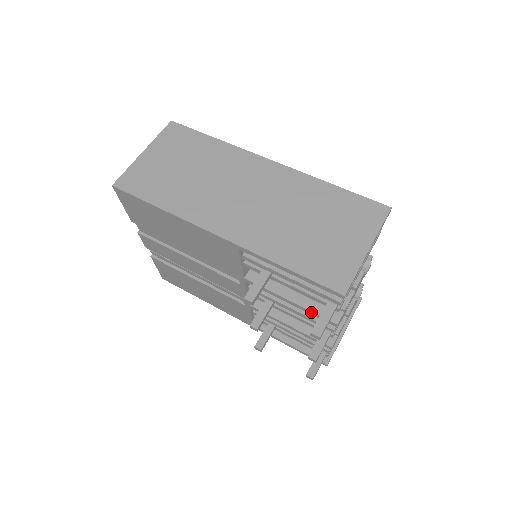
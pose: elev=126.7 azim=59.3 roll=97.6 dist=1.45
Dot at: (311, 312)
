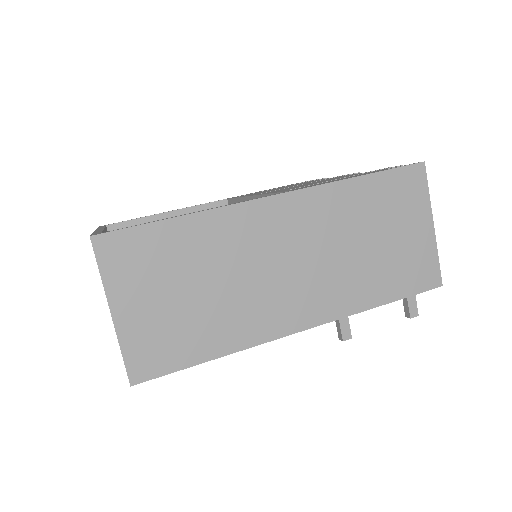
Dot at: occluded
